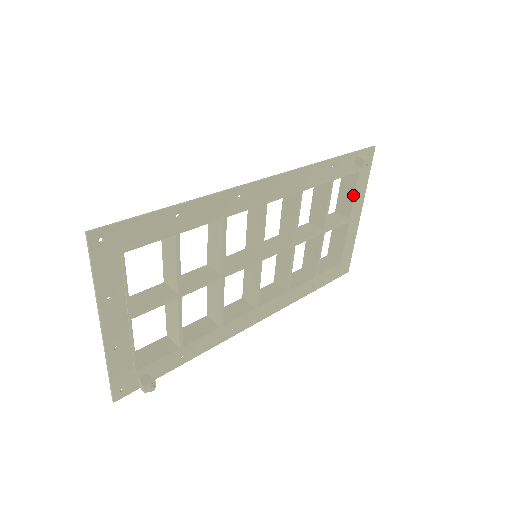
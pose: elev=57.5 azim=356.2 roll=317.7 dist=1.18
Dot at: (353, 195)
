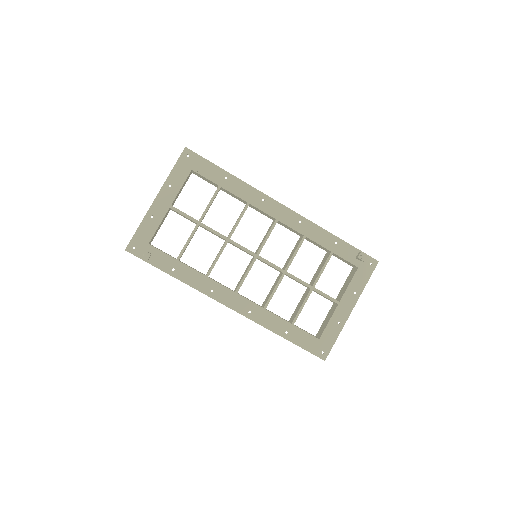
Dot at: (348, 284)
